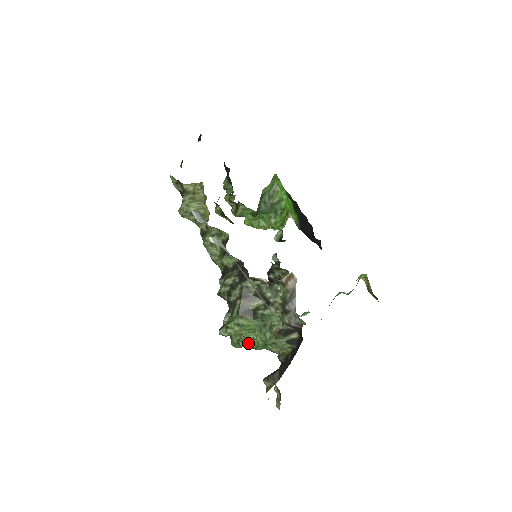
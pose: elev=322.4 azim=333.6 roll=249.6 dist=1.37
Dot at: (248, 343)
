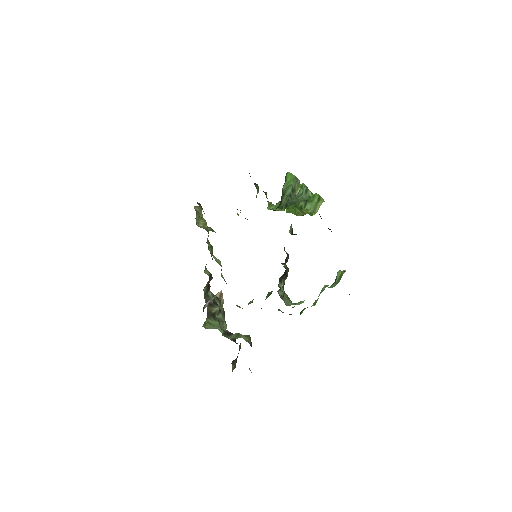
Dot at: occluded
